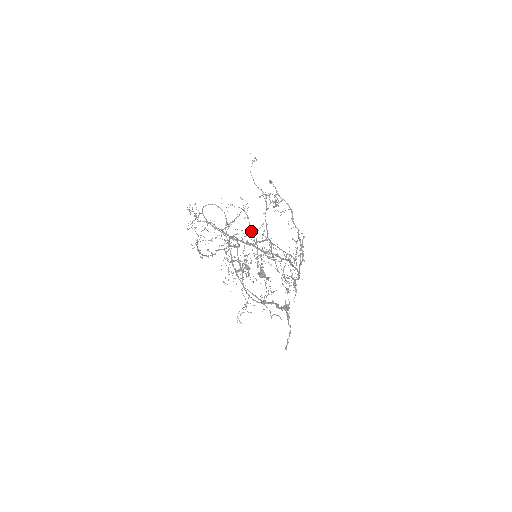
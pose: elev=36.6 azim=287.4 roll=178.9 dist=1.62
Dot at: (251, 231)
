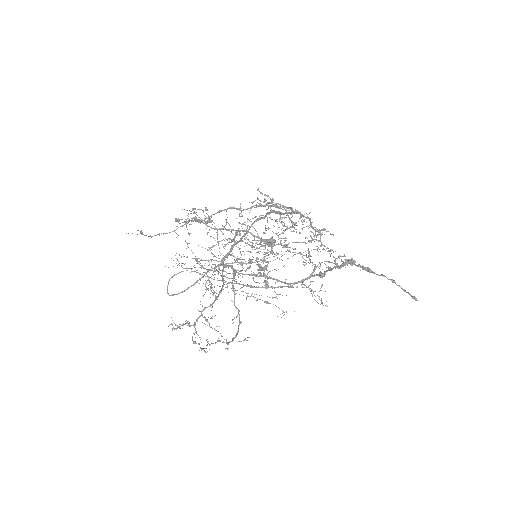
Dot at: occluded
